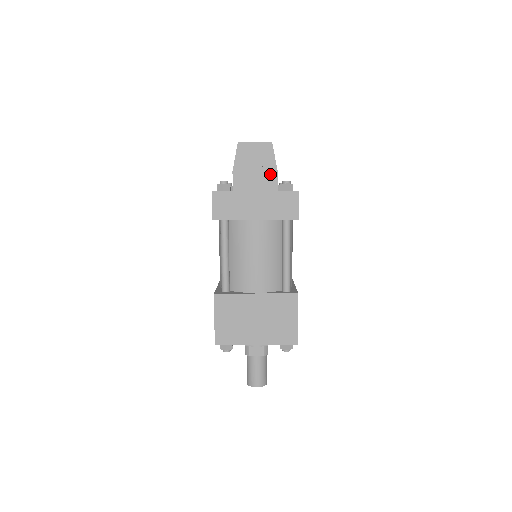
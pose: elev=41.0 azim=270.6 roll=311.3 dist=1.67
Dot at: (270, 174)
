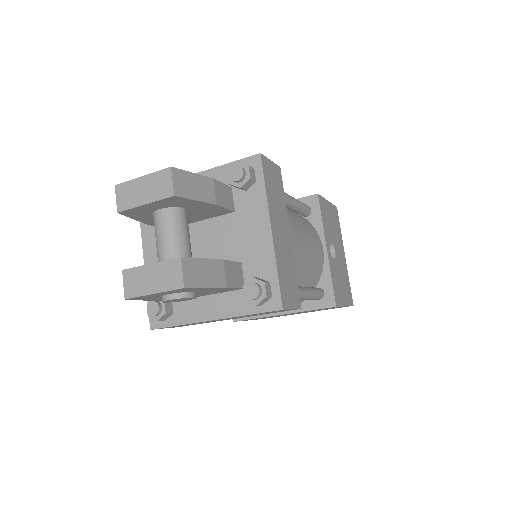
Dot at: (216, 290)
